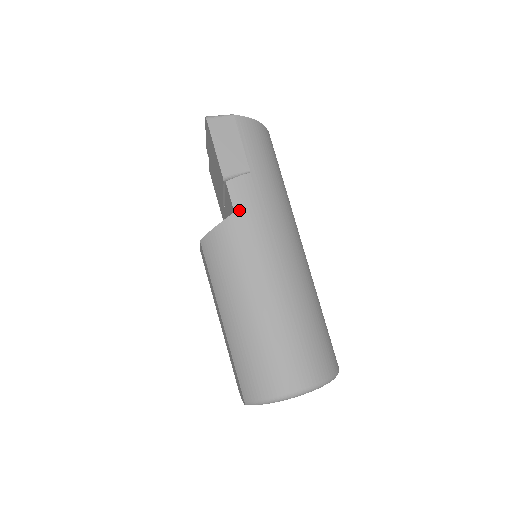
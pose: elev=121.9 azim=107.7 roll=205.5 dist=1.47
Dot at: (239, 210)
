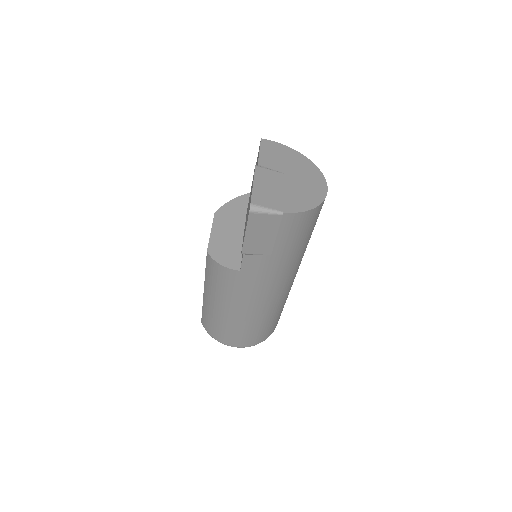
Dot at: (245, 272)
